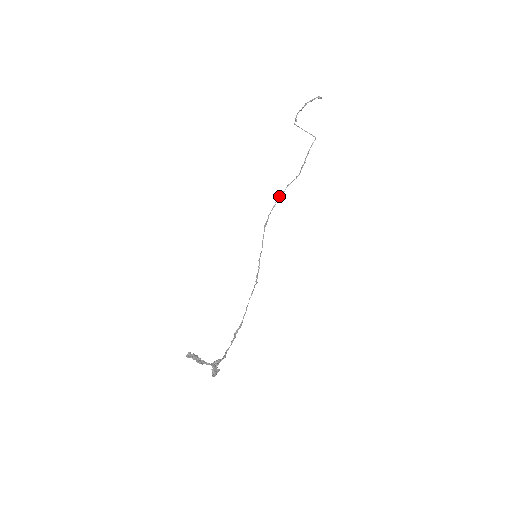
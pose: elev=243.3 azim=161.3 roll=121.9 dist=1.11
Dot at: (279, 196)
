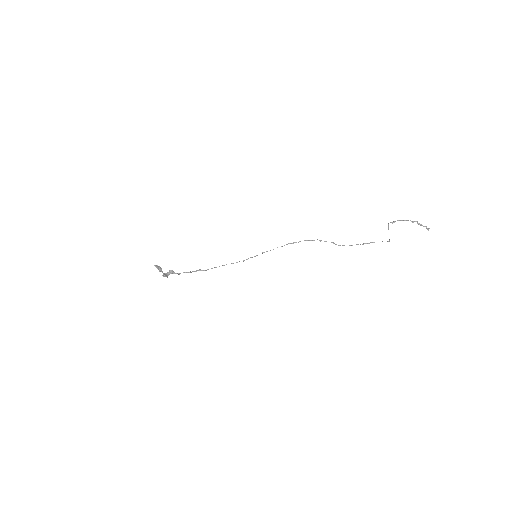
Dot at: (321, 240)
